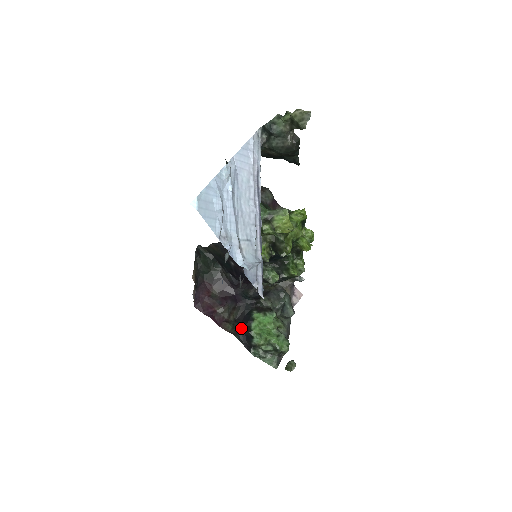
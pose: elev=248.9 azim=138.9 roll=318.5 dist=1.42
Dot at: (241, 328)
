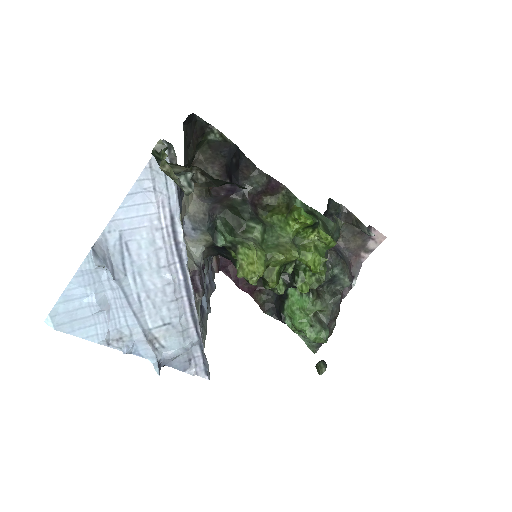
Dot at: (275, 302)
